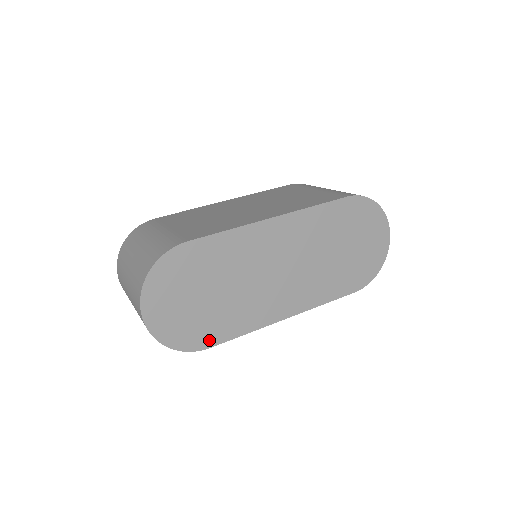
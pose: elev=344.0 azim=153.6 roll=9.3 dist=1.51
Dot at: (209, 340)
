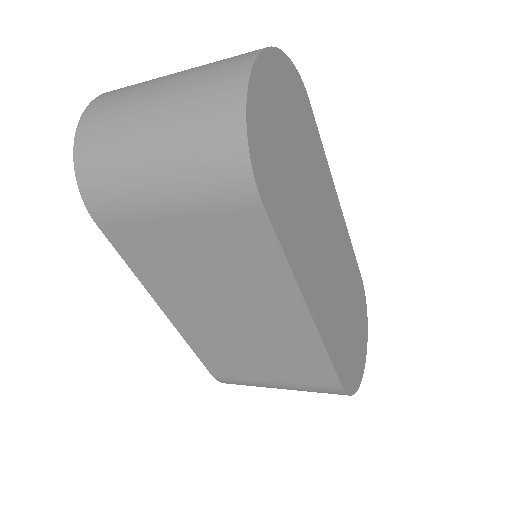
Dot at: (269, 197)
